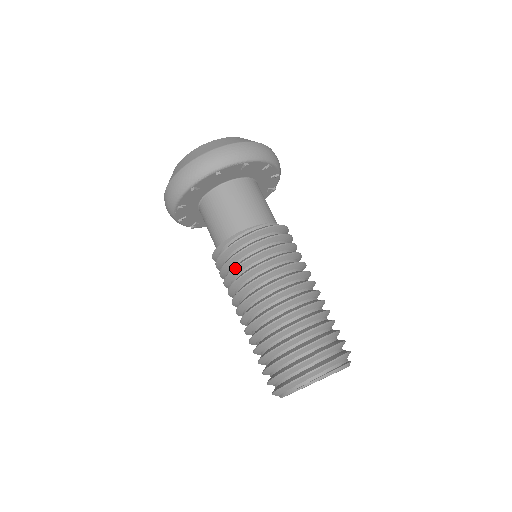
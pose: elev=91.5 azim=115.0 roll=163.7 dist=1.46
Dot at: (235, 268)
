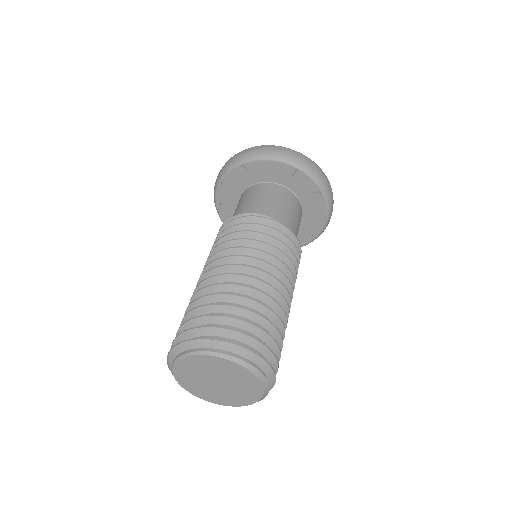
Dot at: (226, 234)
